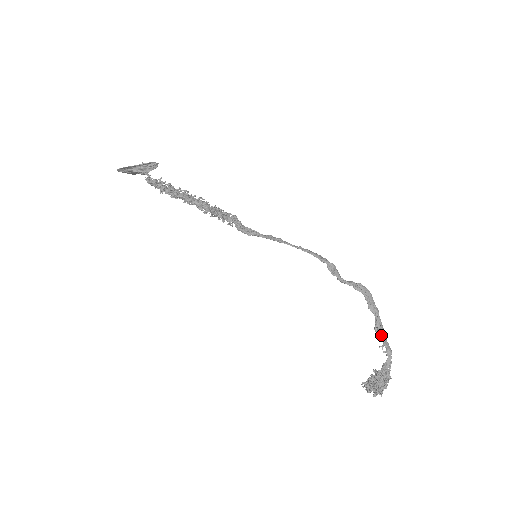
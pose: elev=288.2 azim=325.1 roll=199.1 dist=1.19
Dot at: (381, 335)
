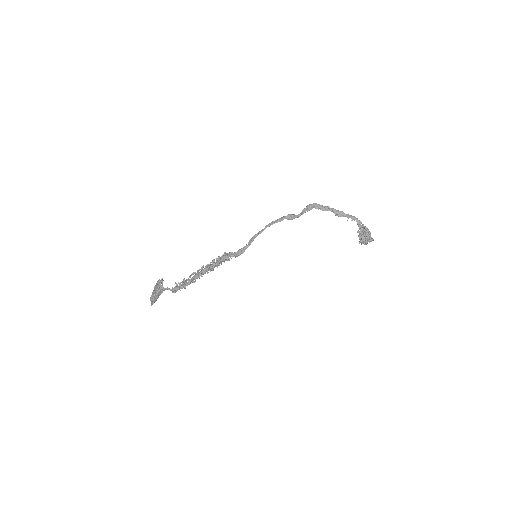
Dot at: (342, 215)
